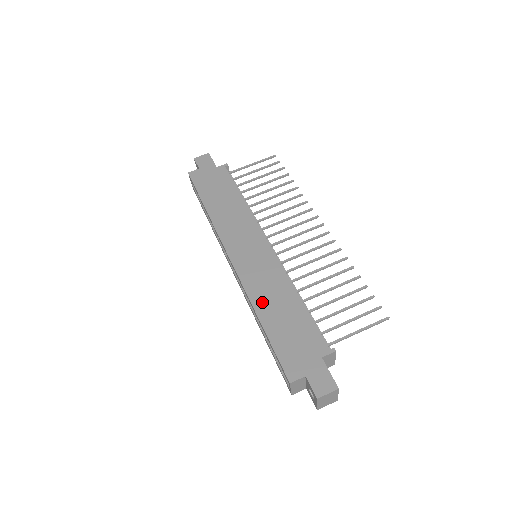
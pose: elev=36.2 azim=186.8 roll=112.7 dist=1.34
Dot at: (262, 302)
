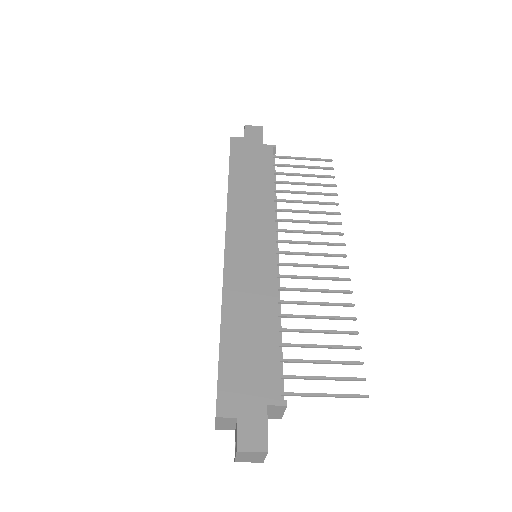
Dot at: (234, 309)
